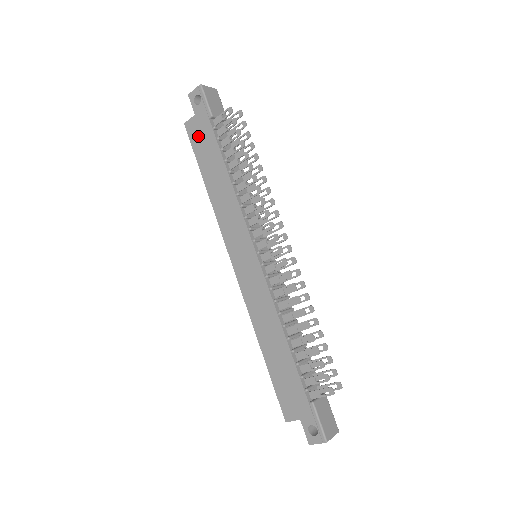
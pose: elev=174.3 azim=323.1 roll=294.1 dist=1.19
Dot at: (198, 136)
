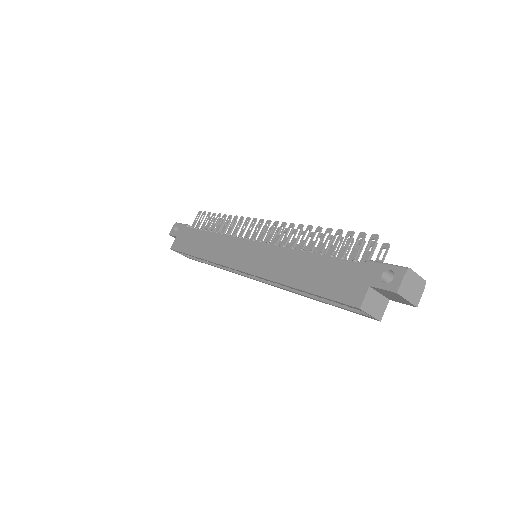
Dot at: (182, 242)
